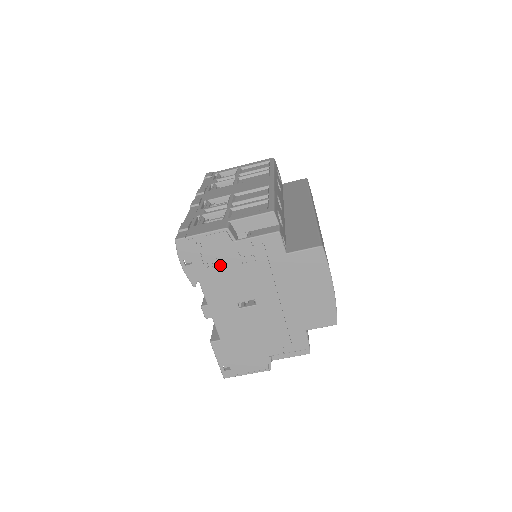
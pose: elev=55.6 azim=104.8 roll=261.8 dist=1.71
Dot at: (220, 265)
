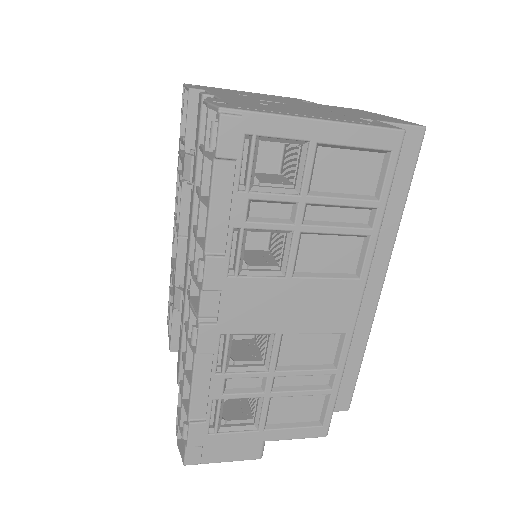
Dot at: occluded
